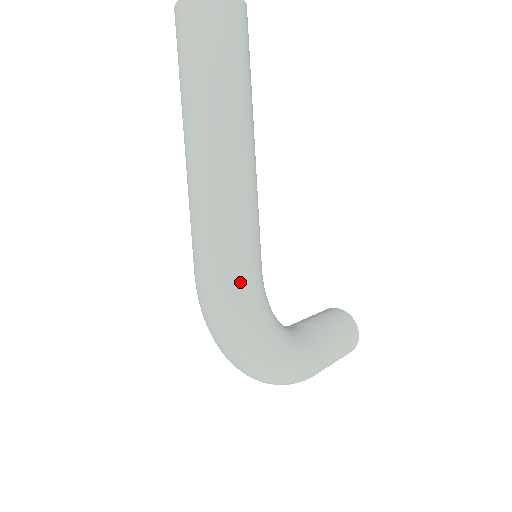
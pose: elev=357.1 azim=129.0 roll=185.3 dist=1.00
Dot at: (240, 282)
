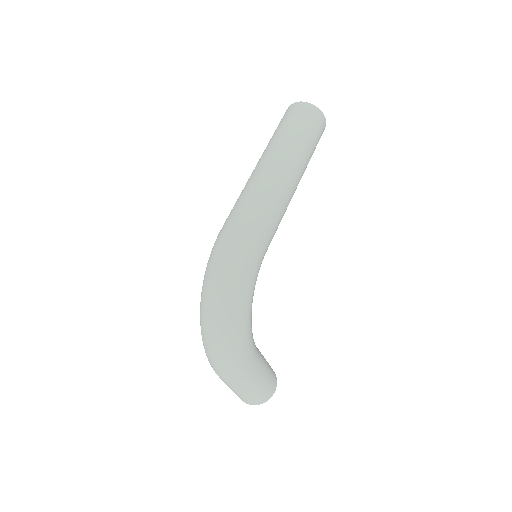
Dot at: (257, 241)
